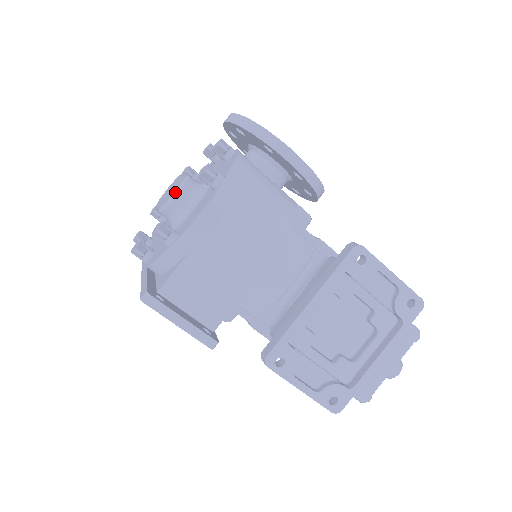
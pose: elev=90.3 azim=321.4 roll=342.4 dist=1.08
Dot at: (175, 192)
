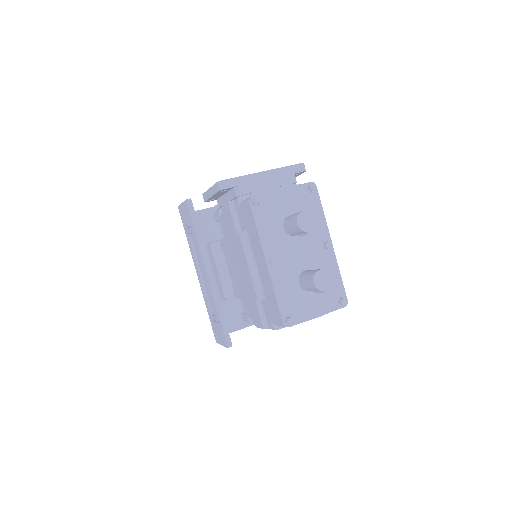
Dot at: occluded
